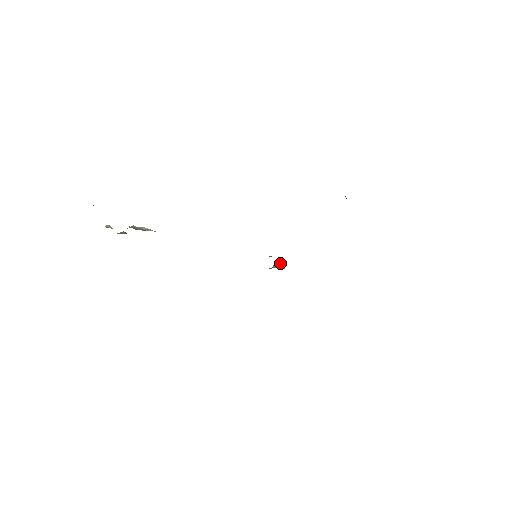
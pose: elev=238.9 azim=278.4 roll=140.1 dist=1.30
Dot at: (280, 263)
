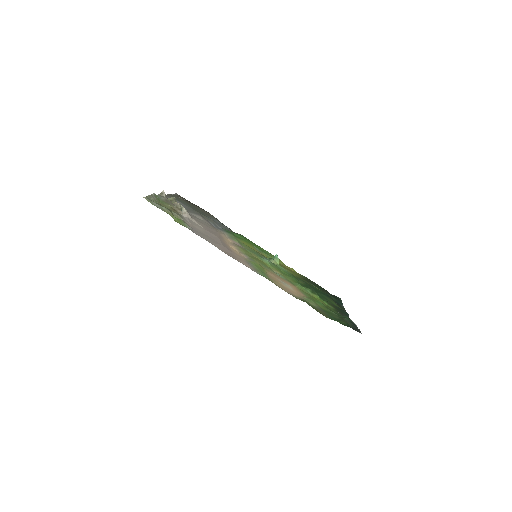
Dot at: (278, 258)
